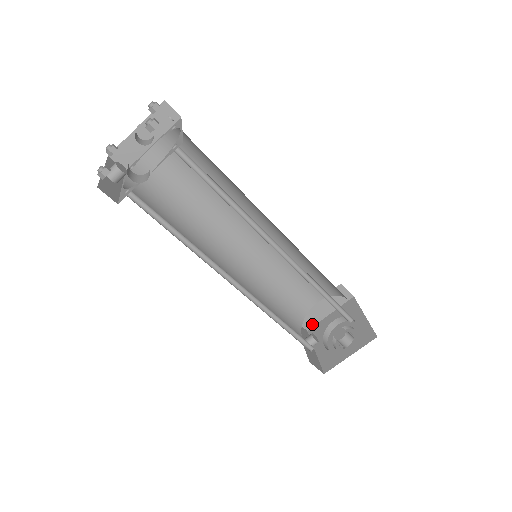
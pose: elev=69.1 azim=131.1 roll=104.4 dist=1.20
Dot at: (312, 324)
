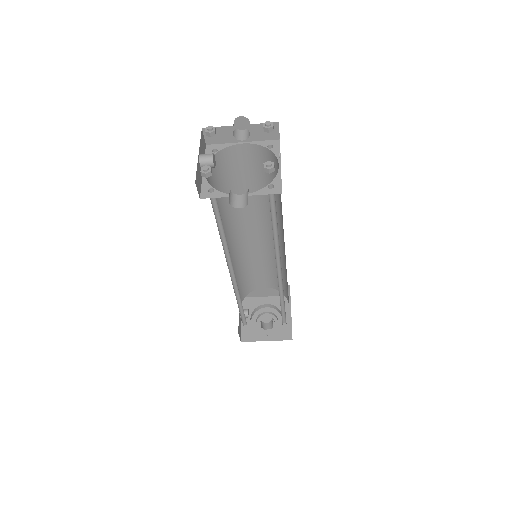
Dot at: (249, 296)
